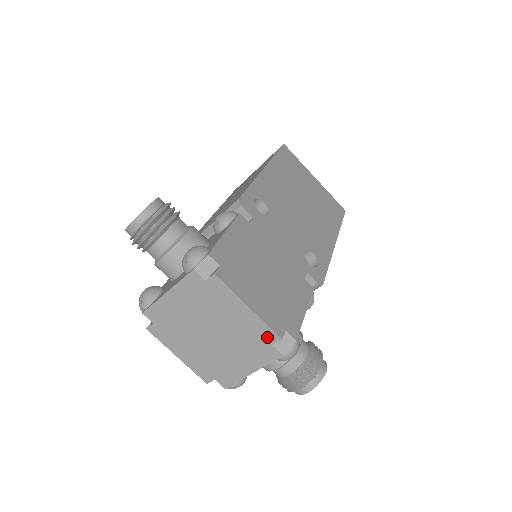
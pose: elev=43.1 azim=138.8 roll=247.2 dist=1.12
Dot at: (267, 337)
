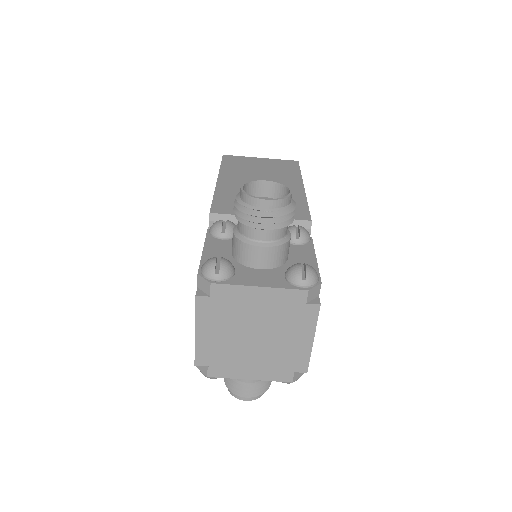
Dot at: (298, 365)
